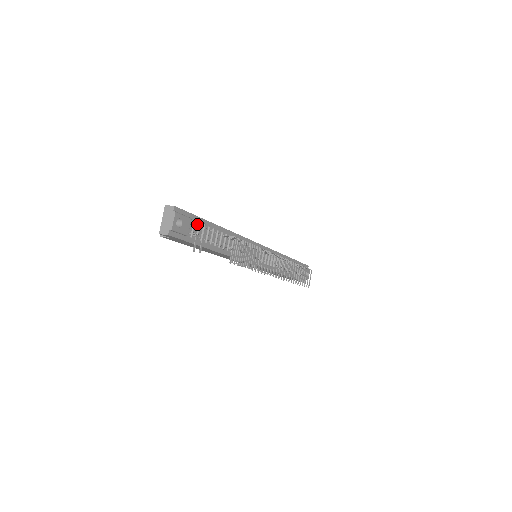
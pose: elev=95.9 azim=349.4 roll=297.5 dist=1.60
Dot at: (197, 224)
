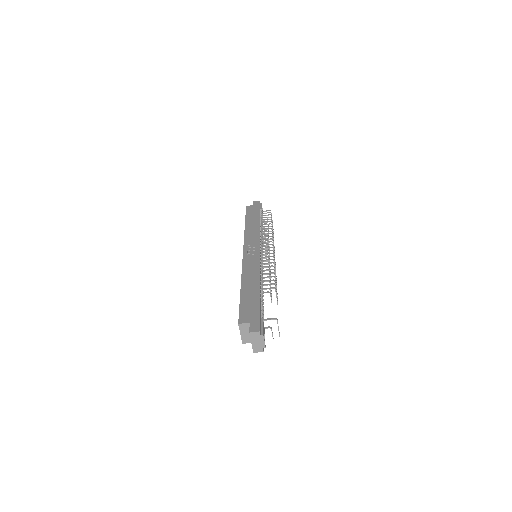
Dot at: (260, 314)
